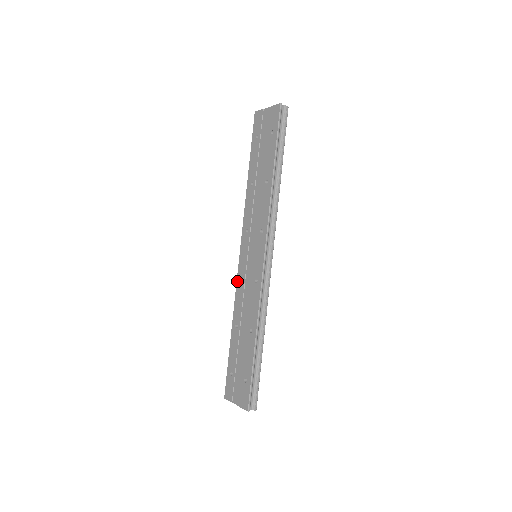
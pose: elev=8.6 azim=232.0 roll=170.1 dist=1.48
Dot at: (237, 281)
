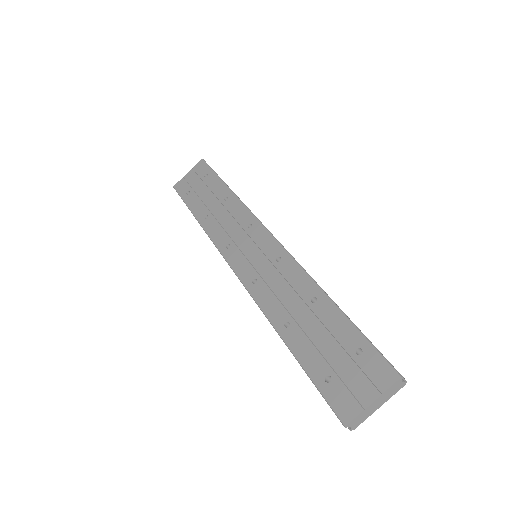
Dot at: (249, 290)
